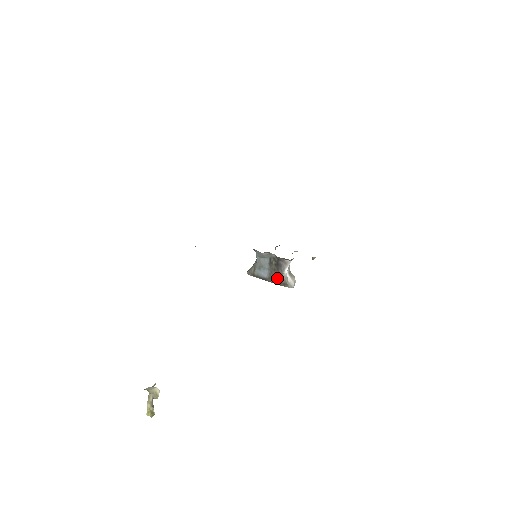
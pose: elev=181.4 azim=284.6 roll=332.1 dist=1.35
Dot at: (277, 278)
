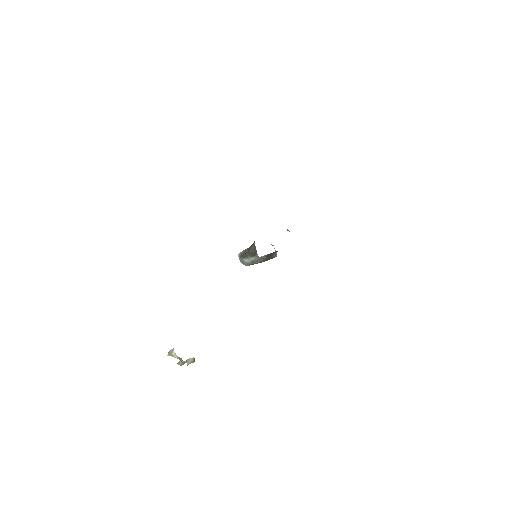
Dot at: (270, 258)
